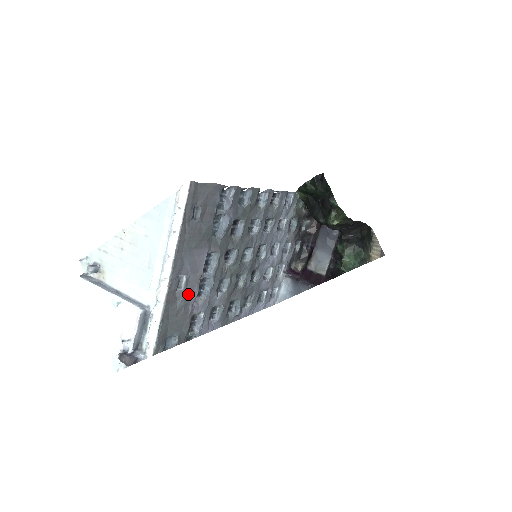
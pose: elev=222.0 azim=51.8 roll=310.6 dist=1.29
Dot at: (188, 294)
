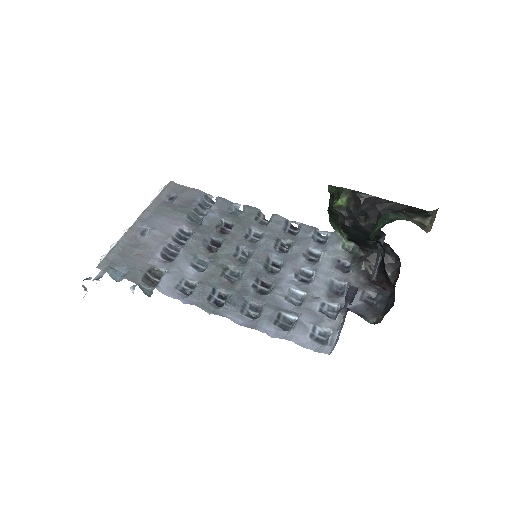
Dot at: (152, 244)
